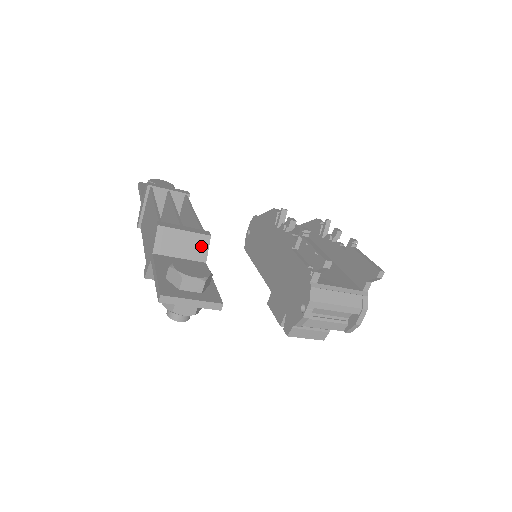
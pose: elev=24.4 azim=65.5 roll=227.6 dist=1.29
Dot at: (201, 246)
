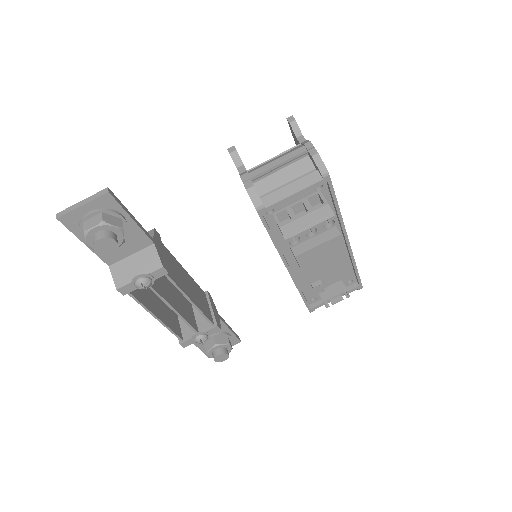
Dot at: occluded
